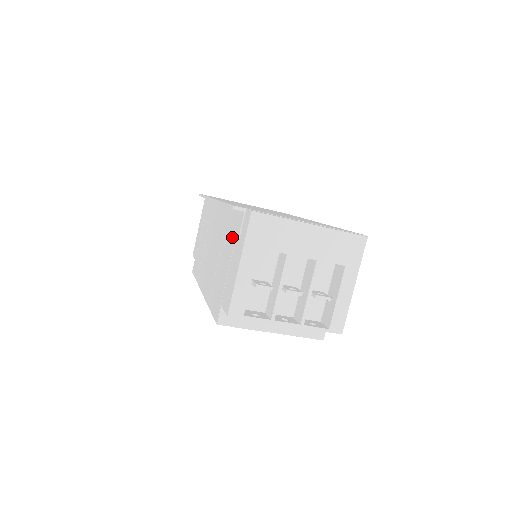
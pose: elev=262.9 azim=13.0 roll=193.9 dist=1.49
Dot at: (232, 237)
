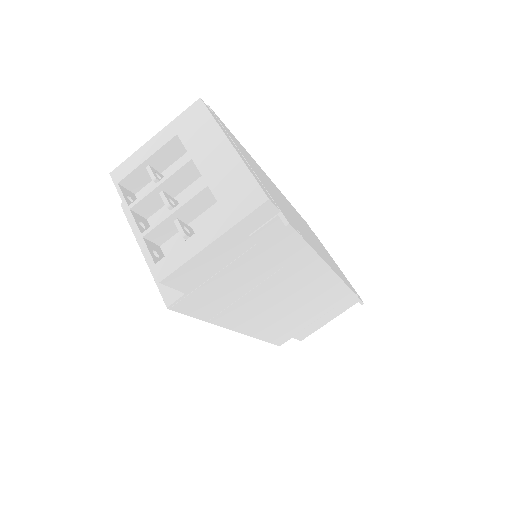
Dot at: occluded
